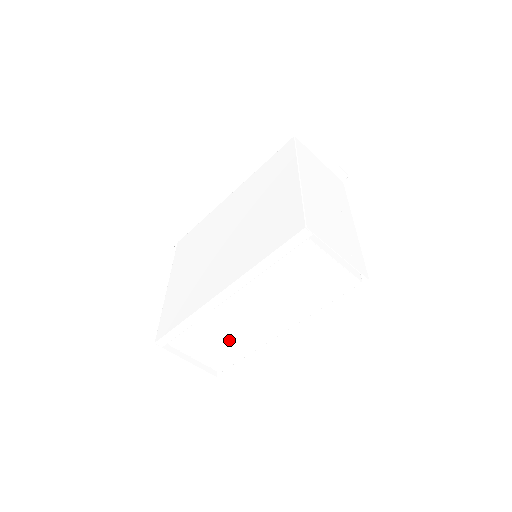
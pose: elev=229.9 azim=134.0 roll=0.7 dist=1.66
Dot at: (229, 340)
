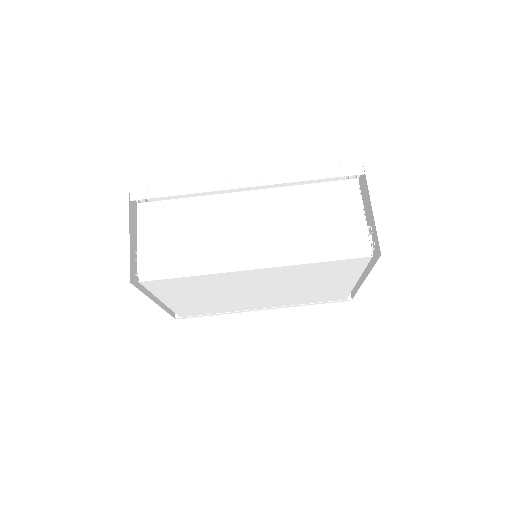
Dot at: (195, 240)
